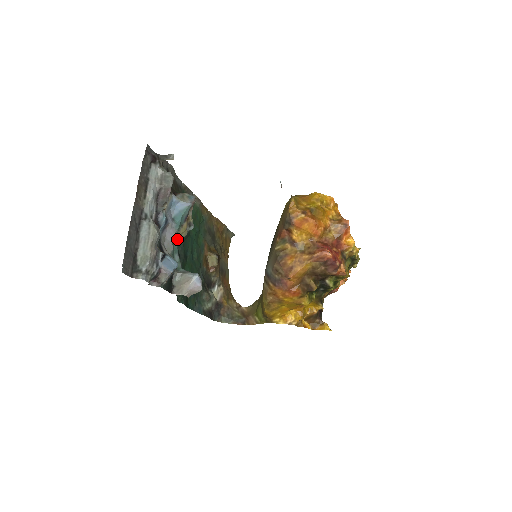
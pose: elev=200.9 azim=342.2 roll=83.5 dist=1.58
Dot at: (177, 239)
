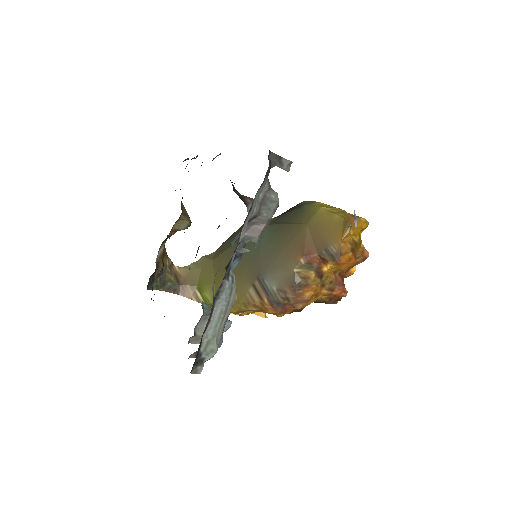
Dot at: occluded
